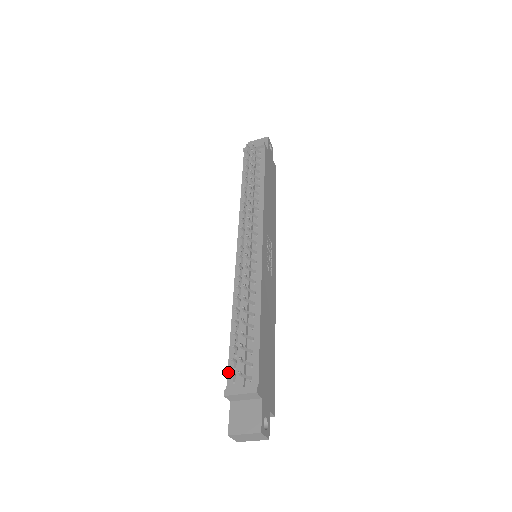
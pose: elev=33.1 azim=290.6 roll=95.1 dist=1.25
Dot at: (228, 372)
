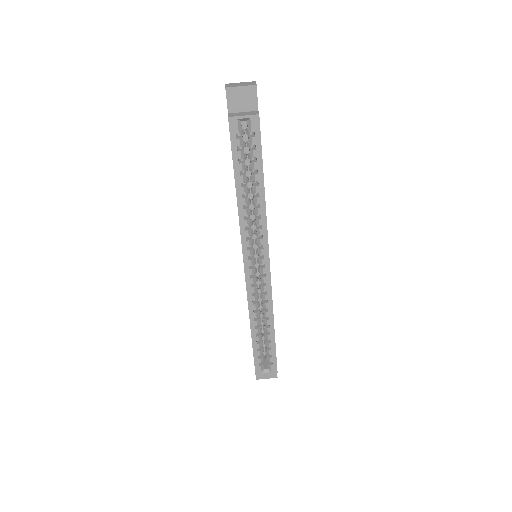
Dot at: occluded
